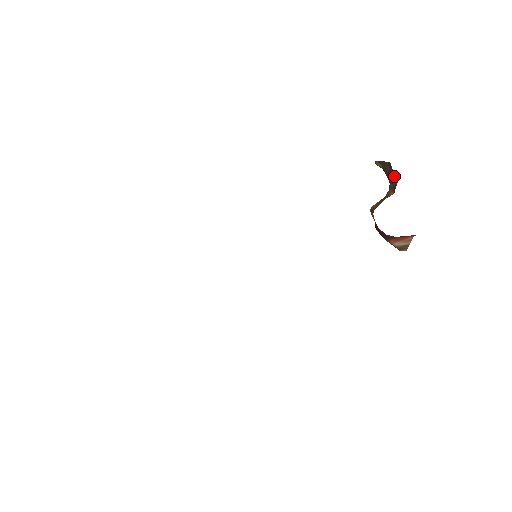
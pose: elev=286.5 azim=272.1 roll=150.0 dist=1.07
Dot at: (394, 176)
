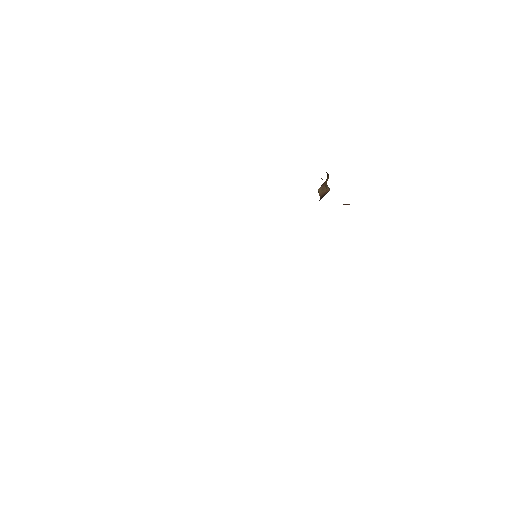
Dot at: occluded
